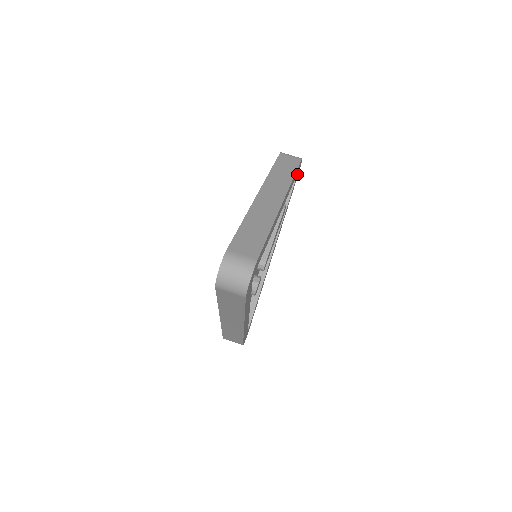
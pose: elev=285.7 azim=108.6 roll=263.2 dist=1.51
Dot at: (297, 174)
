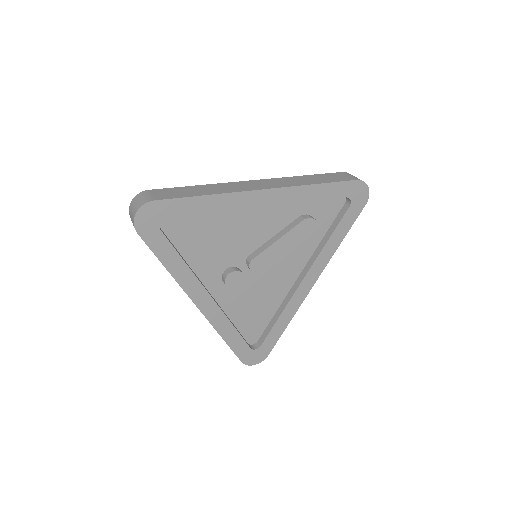
Dot at: (355, 198)
